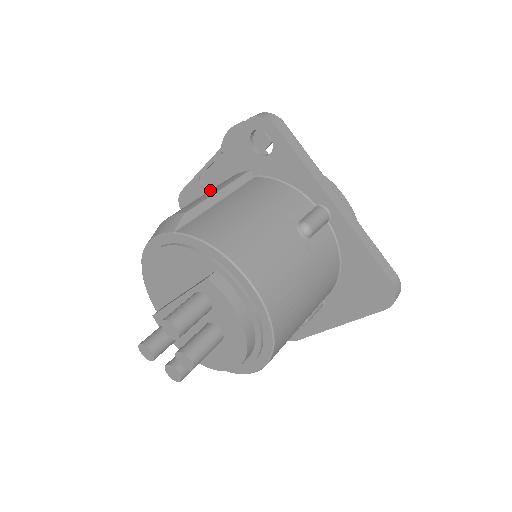
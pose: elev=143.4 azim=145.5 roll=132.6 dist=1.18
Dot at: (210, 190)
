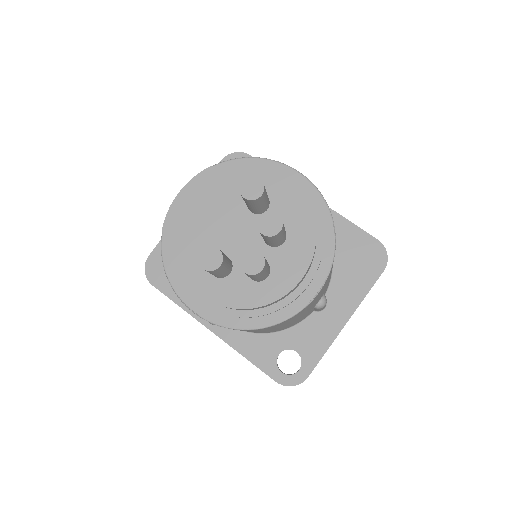
Dot at: occluded
